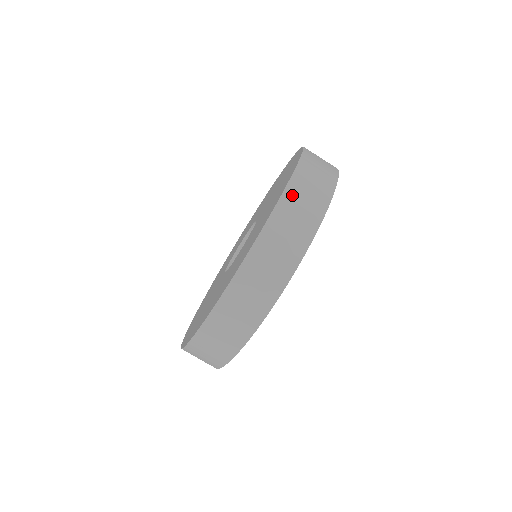
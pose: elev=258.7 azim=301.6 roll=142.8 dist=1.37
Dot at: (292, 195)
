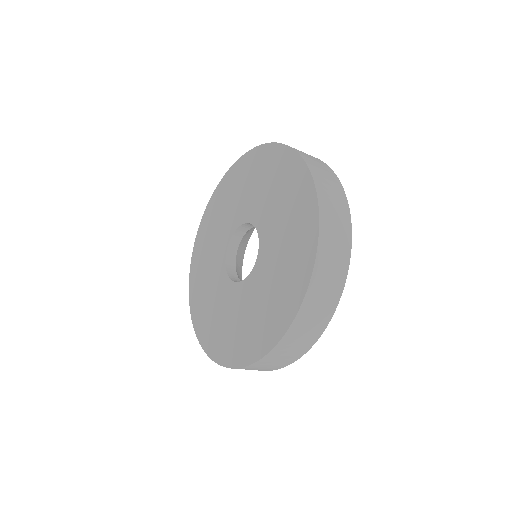
Dot at: (263, 363)
